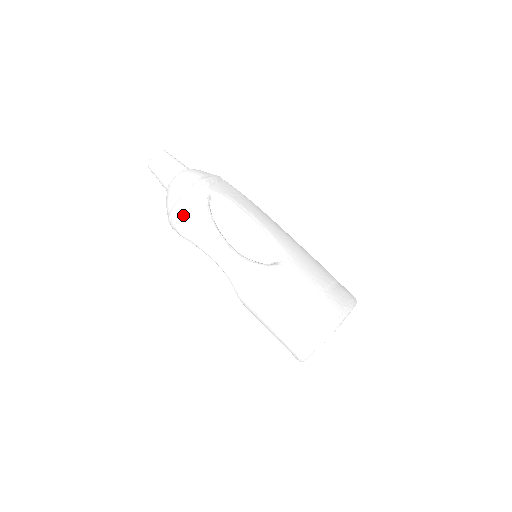
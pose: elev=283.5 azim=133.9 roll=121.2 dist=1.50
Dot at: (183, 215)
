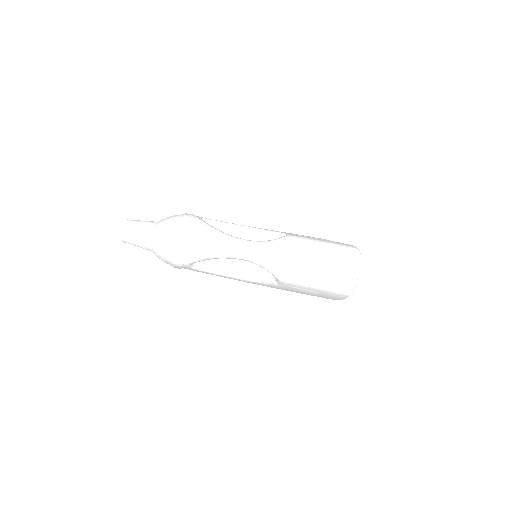
Dot at: (191, 240)
